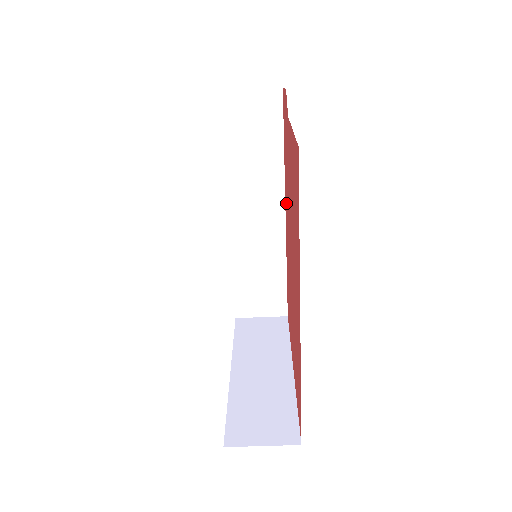
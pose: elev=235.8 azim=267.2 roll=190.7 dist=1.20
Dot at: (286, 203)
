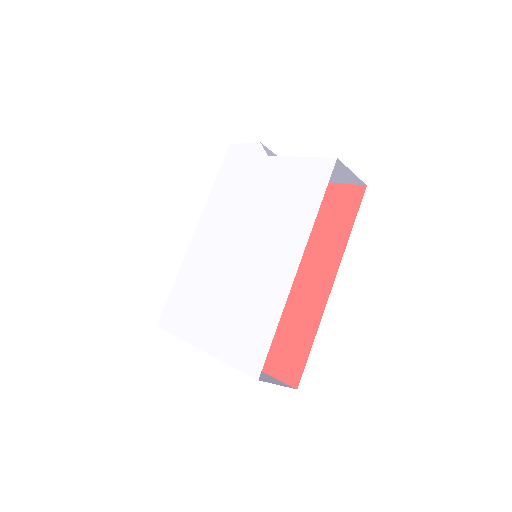
Dot at: occluded
